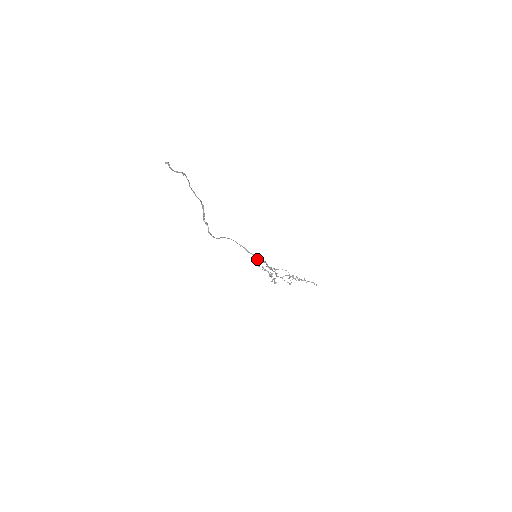
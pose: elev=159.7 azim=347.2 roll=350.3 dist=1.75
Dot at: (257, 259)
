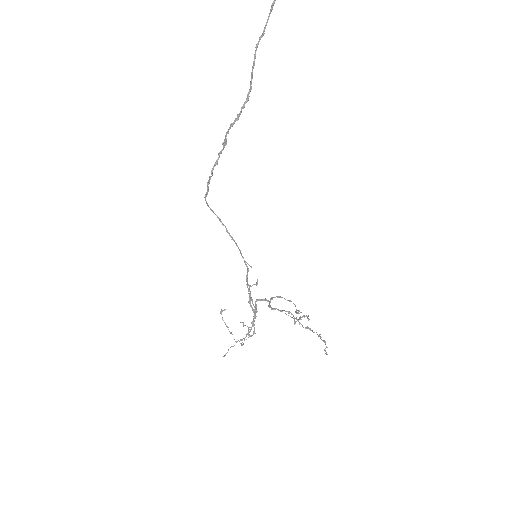
Dot at: occluded
